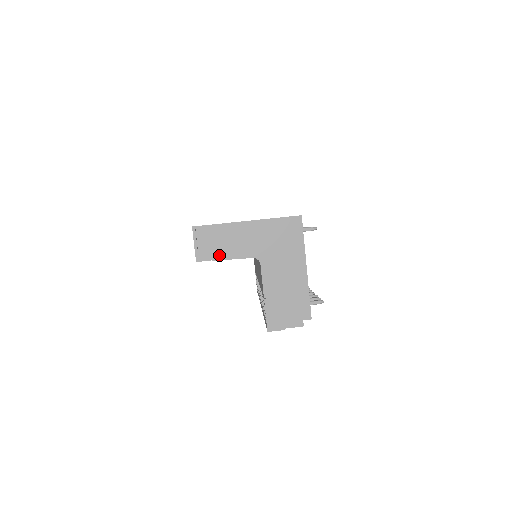
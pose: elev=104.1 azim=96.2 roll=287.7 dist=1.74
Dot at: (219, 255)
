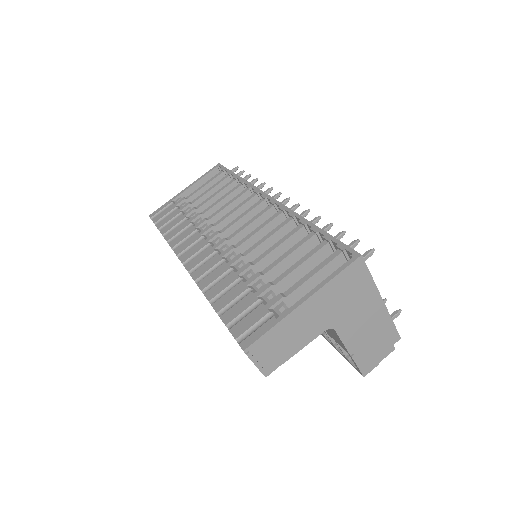
Dot at: (288, 354)
